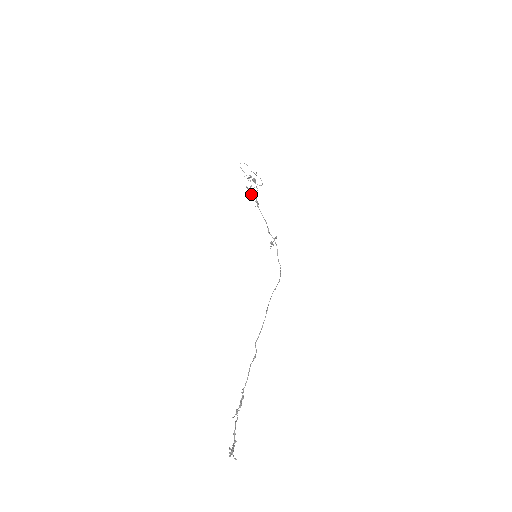
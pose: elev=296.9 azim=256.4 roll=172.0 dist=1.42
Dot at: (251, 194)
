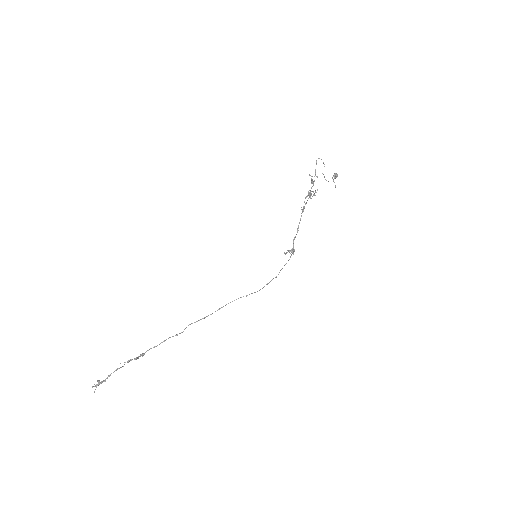
Dot at: occluded
